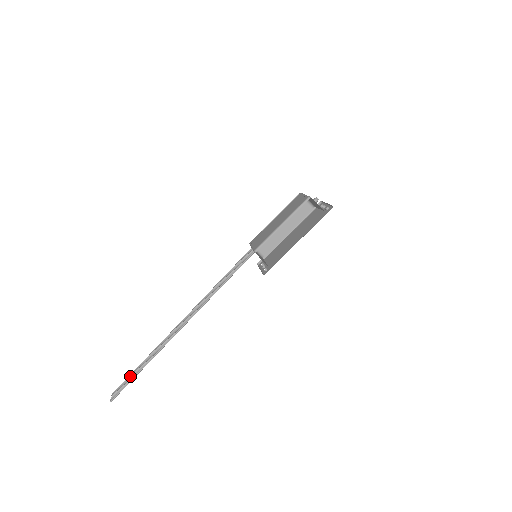
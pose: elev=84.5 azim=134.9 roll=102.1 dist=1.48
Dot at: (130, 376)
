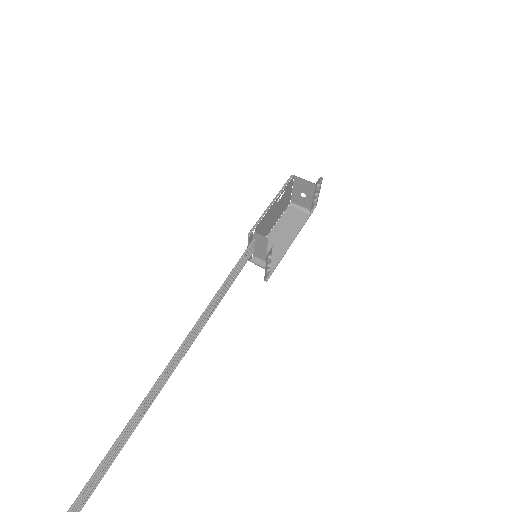
Dot at: (99, 474)
